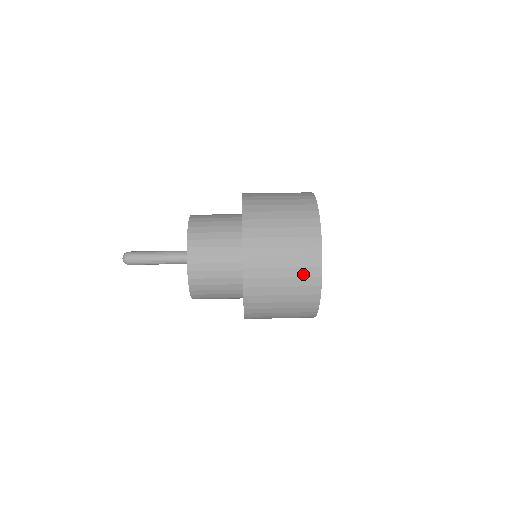
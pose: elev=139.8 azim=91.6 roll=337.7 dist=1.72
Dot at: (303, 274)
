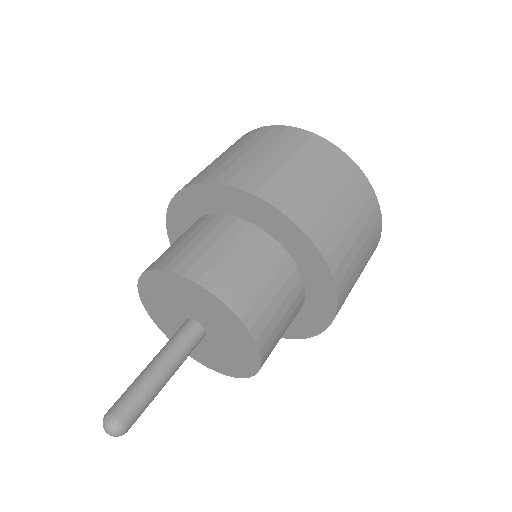
Dot at: (369, 259)
